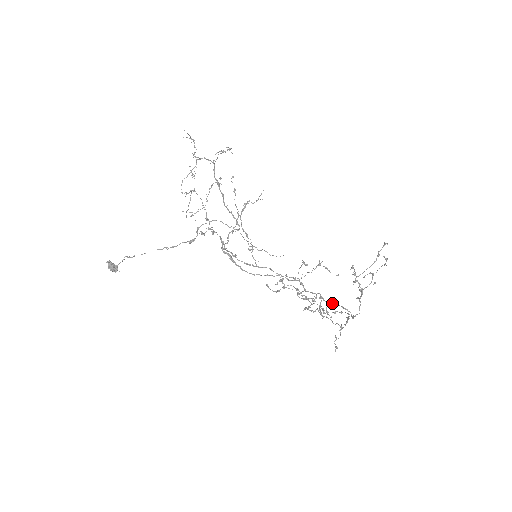
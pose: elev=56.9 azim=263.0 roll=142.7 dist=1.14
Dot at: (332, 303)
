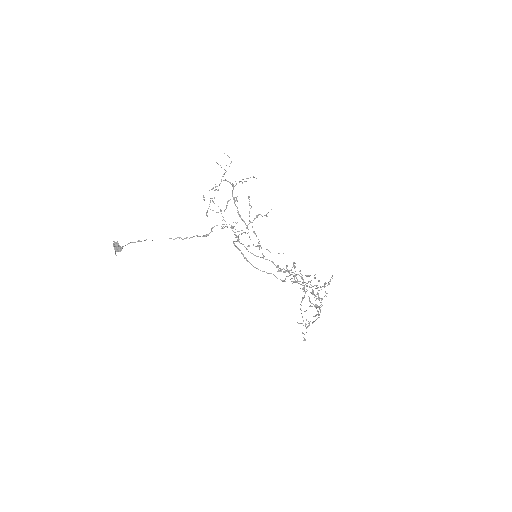
Dot at: occluded
